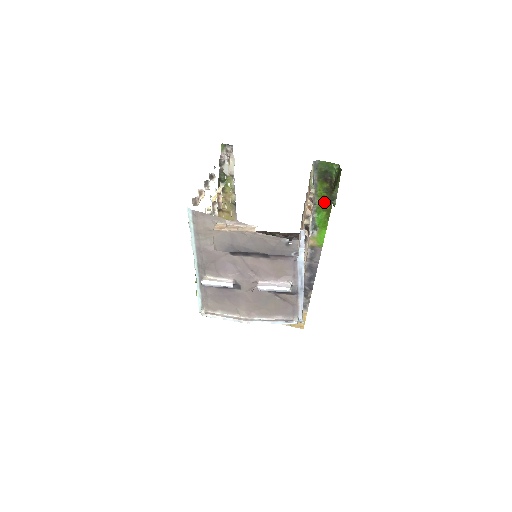
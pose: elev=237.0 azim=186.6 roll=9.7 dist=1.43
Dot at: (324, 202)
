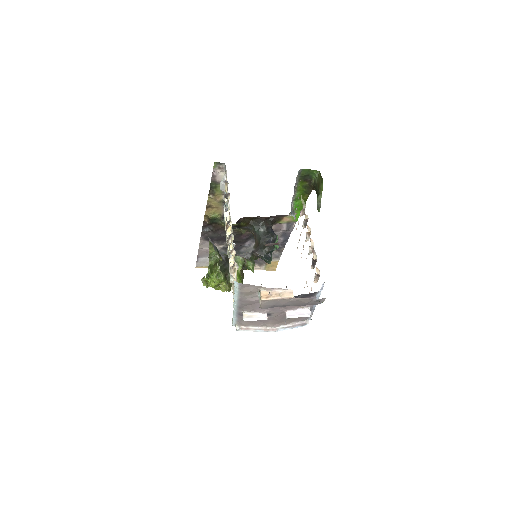
Dot at: (302, 194)
